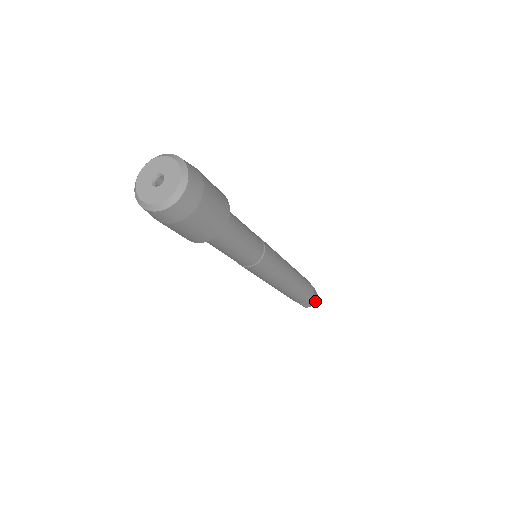
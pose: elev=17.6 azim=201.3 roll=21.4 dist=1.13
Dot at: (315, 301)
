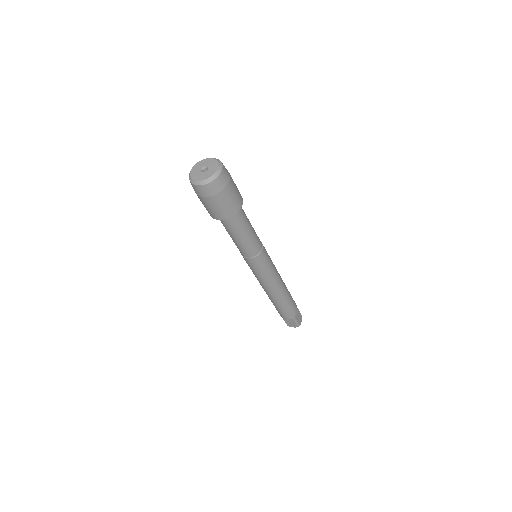
Dot at: (300, 315)
